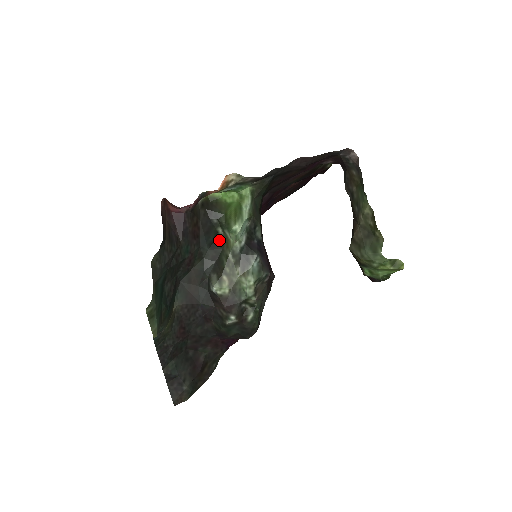
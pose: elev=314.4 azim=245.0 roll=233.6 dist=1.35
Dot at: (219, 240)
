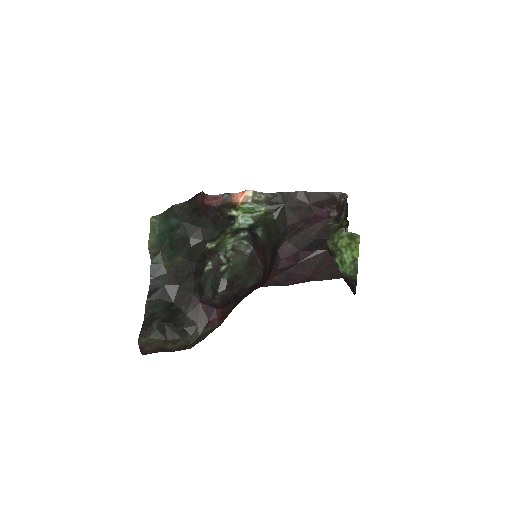
Dot at: occluded
